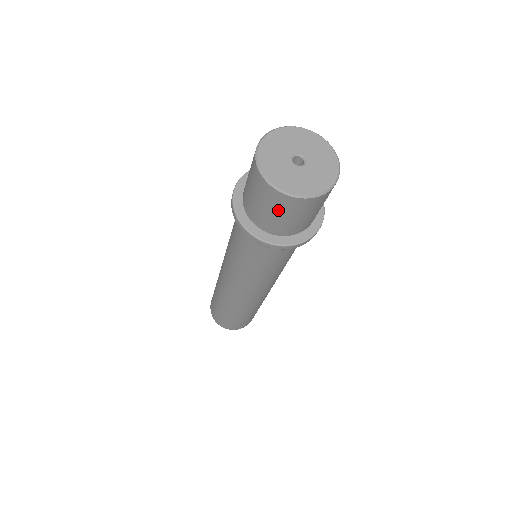
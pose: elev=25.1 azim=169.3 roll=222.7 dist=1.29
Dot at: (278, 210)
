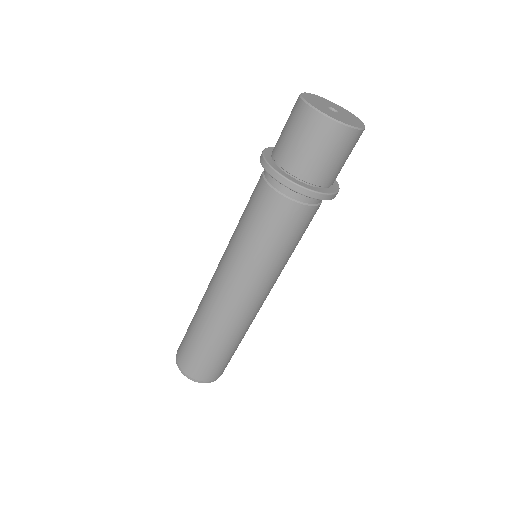
Dot at: (303, 134)
